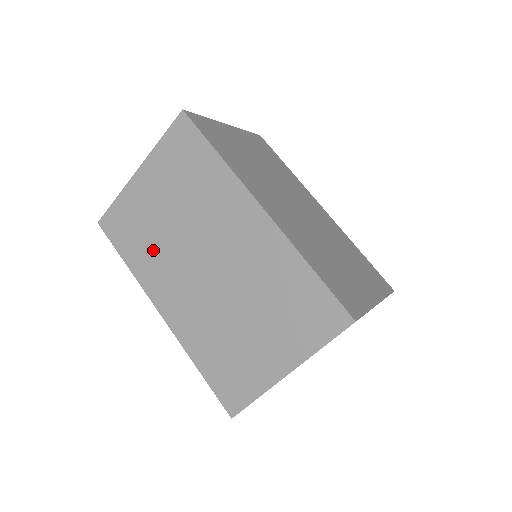
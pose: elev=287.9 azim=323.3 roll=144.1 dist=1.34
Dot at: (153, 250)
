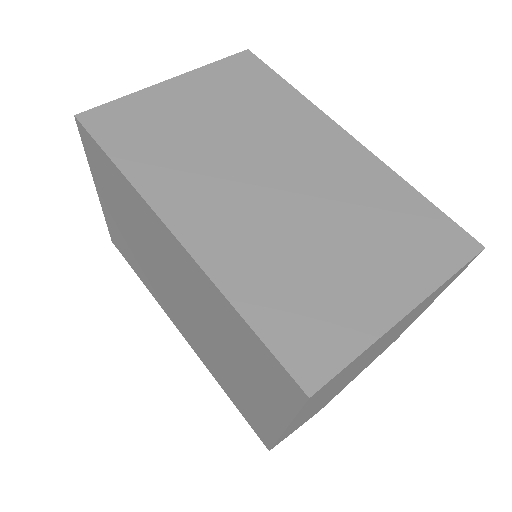
Dot at: (177, 155)
